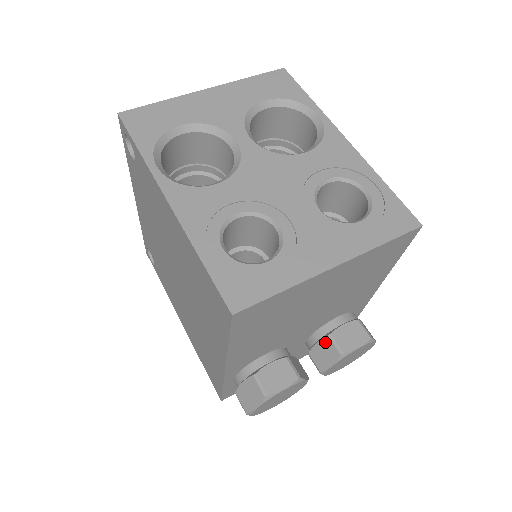
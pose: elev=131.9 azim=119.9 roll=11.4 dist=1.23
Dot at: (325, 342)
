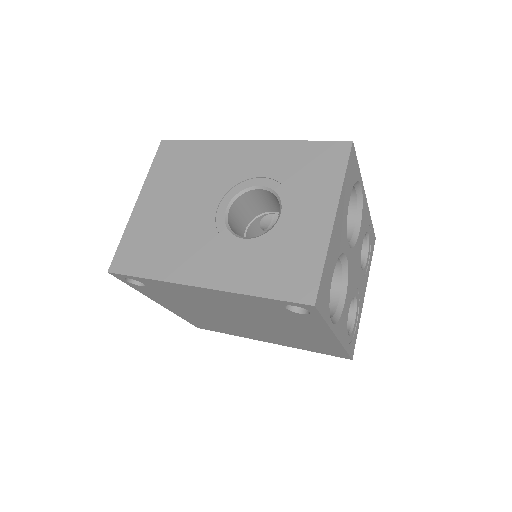
Dot at: occluded
